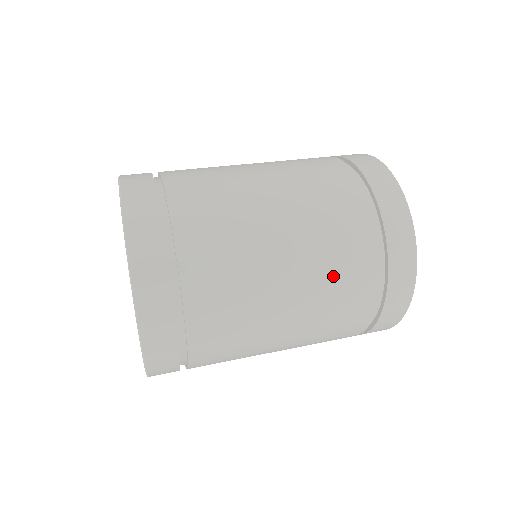
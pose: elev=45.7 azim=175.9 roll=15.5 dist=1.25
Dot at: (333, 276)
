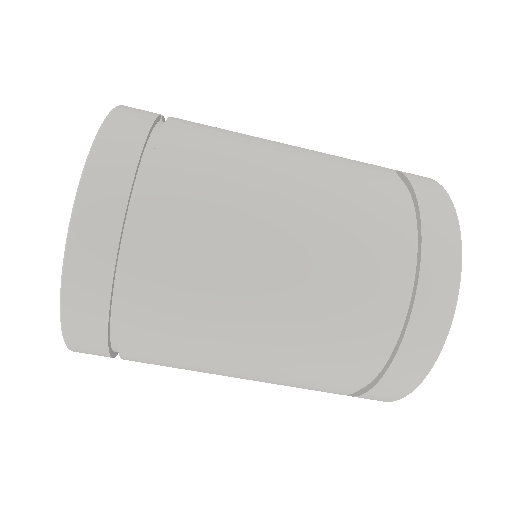
Dot at: (298, 382)
